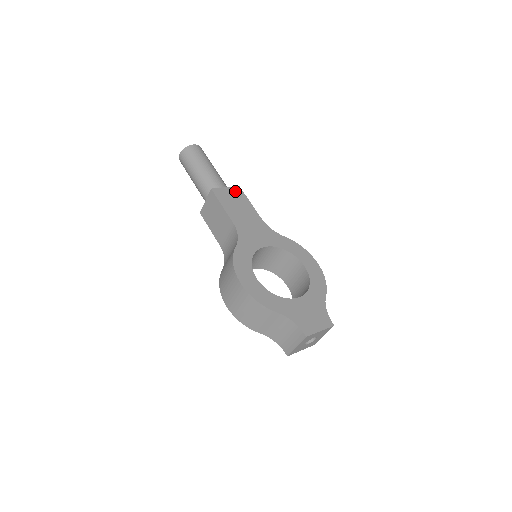
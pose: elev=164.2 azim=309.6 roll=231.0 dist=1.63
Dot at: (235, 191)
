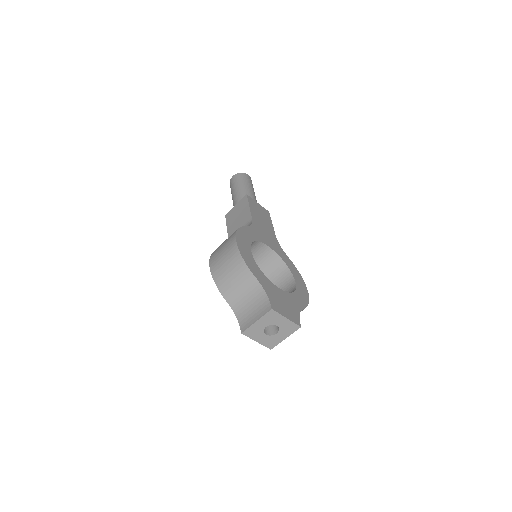
Dot at: (264, 210)
